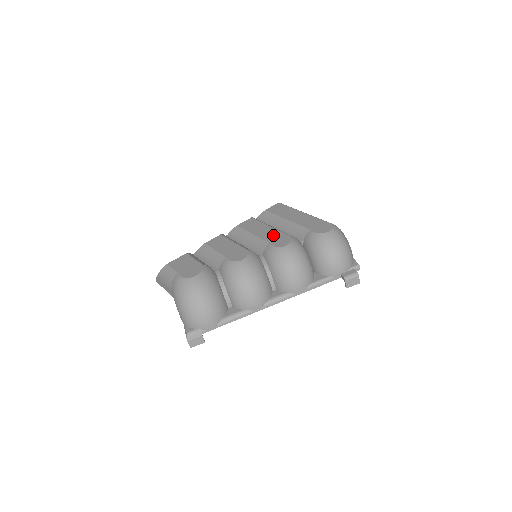
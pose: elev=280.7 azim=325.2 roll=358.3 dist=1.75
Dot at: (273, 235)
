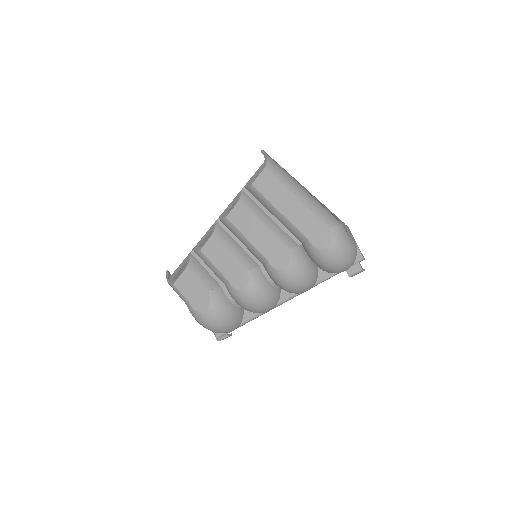
Dot at: (269, 245)
